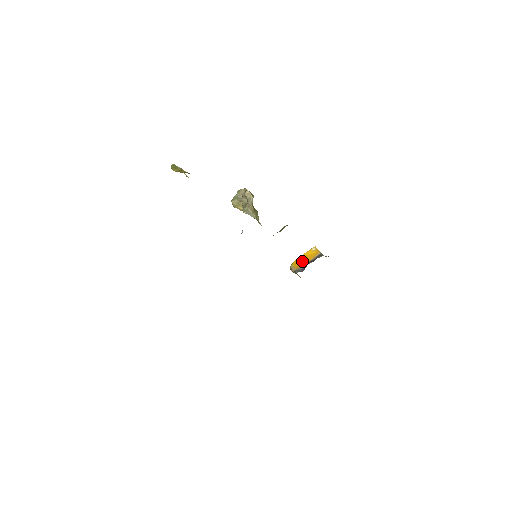
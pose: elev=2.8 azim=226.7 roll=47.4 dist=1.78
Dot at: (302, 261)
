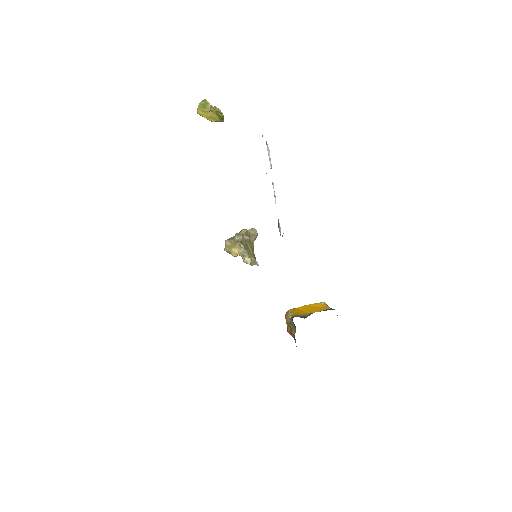
Dot at: (305, 310)
